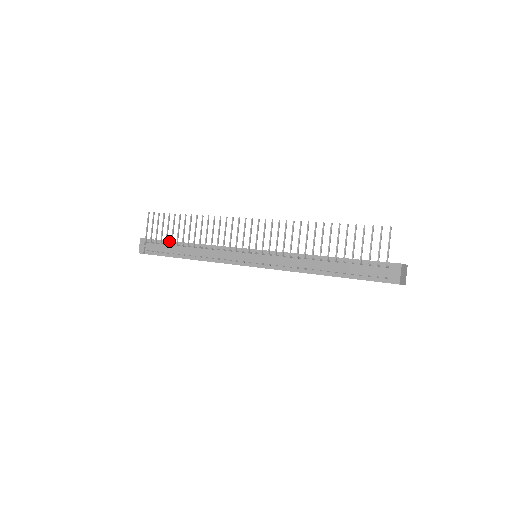
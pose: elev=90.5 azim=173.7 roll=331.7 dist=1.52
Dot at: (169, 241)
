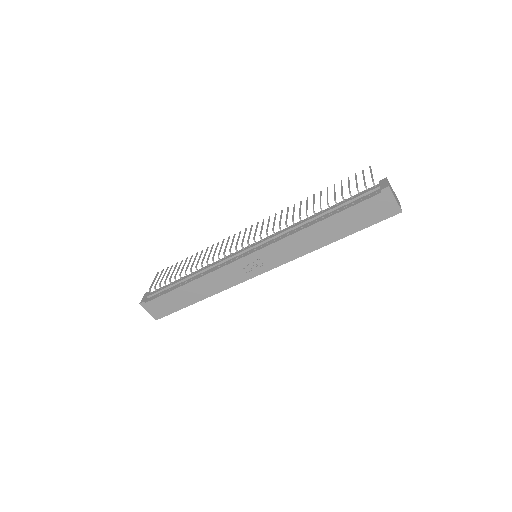
Dot at: (173, 282)
